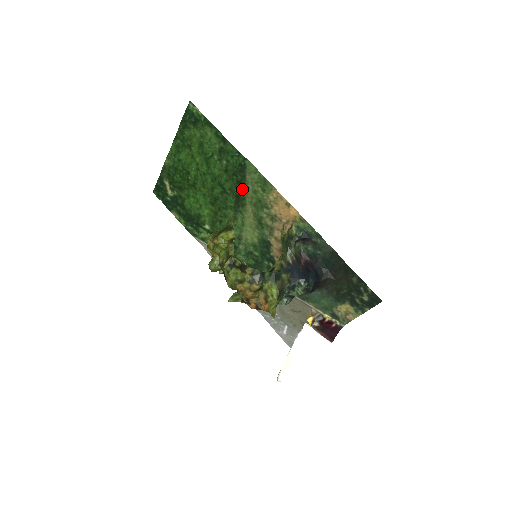
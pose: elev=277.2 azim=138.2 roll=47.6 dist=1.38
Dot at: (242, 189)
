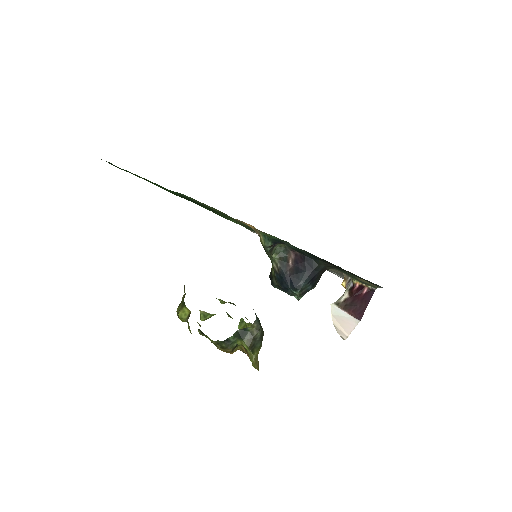
Dot at: (204, 206)
